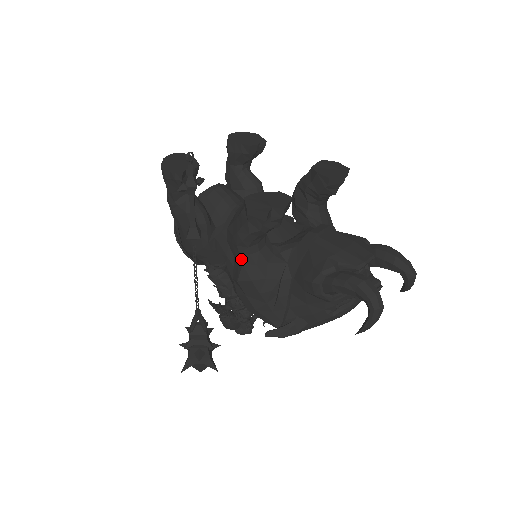
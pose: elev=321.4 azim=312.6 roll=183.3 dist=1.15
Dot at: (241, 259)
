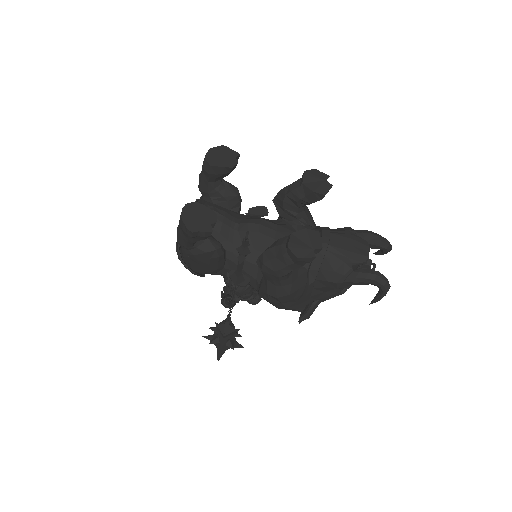
Dot at: (280, 284)
